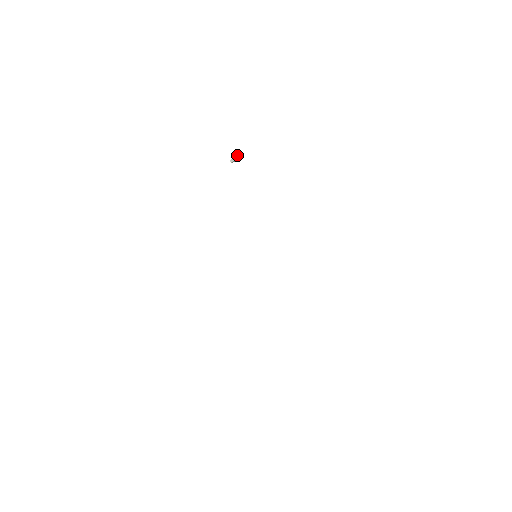
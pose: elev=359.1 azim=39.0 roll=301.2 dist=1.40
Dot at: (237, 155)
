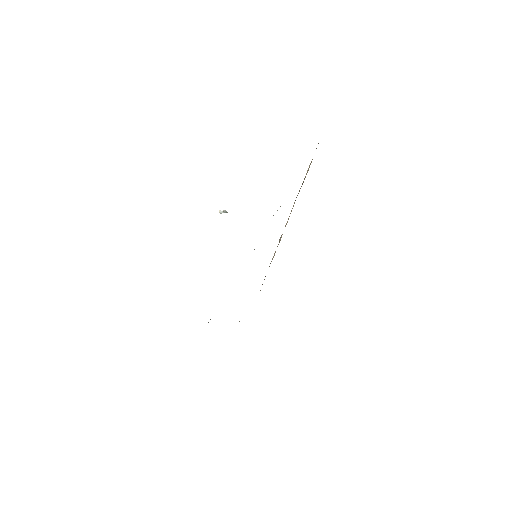
Dot at: (226, 211)
